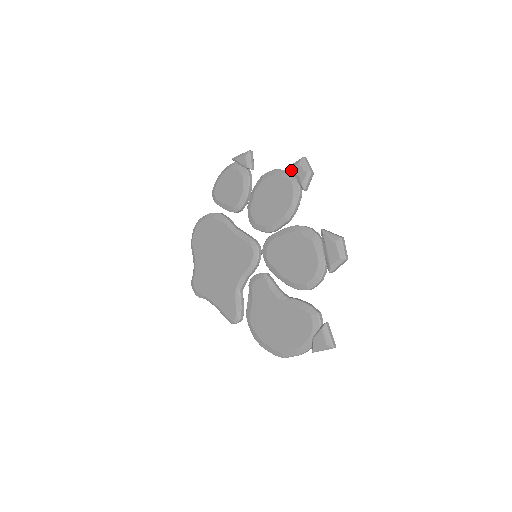
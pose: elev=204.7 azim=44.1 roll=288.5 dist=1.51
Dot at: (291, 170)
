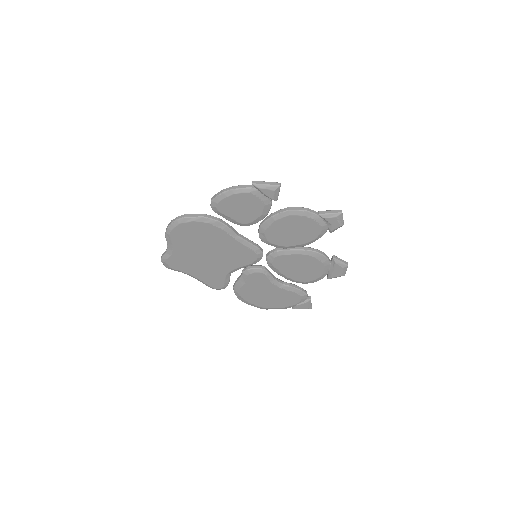
Dot at: (326, 219)
